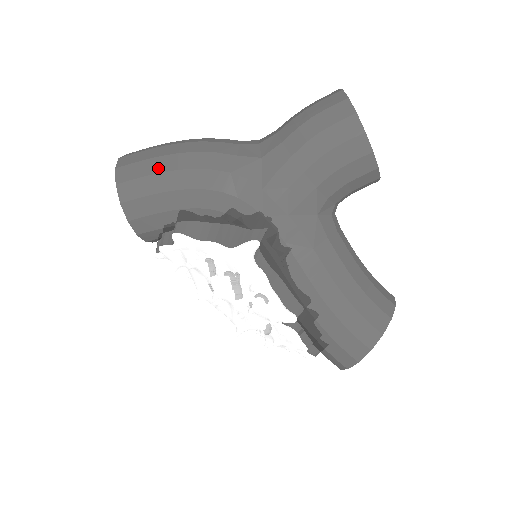
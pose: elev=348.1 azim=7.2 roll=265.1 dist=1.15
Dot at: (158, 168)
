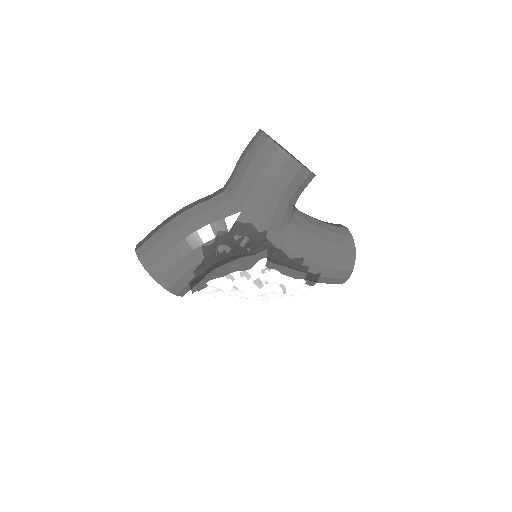
Dot at: (178, 256)
